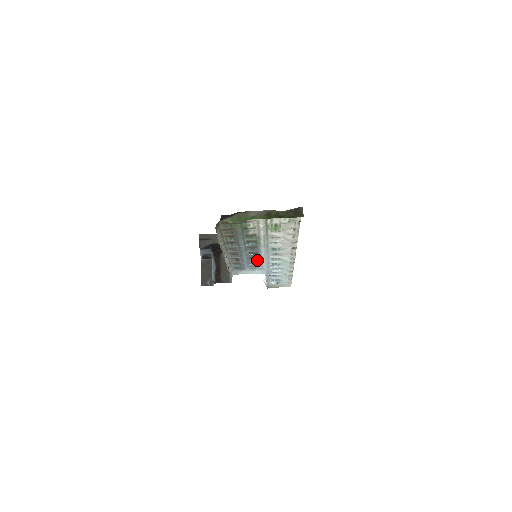
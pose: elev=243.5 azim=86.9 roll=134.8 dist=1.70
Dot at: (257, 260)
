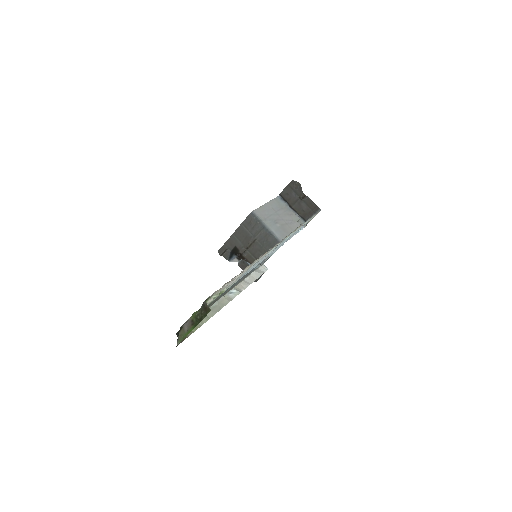
Dot at: (257, 265)
